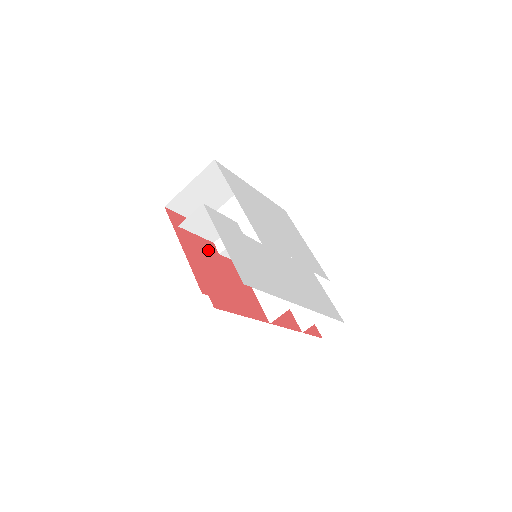
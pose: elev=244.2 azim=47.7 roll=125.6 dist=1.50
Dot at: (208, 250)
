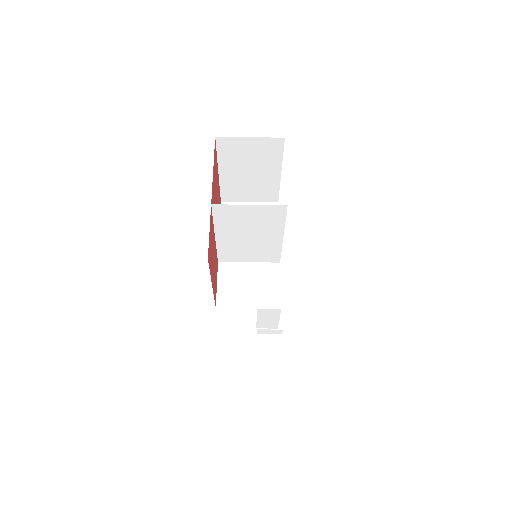
Dot at: occluded
